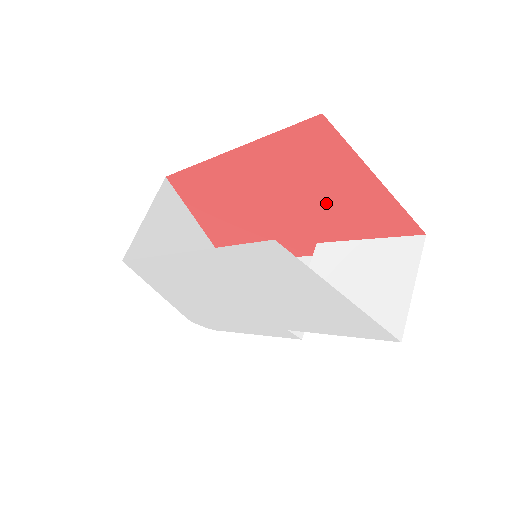
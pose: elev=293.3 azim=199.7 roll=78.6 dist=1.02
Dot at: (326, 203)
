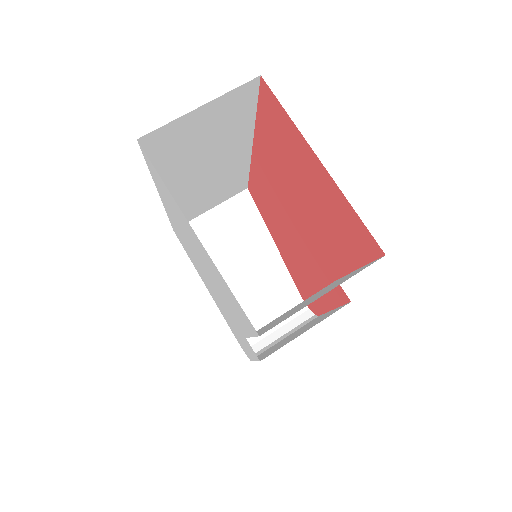
Dot at: (313, 207)
